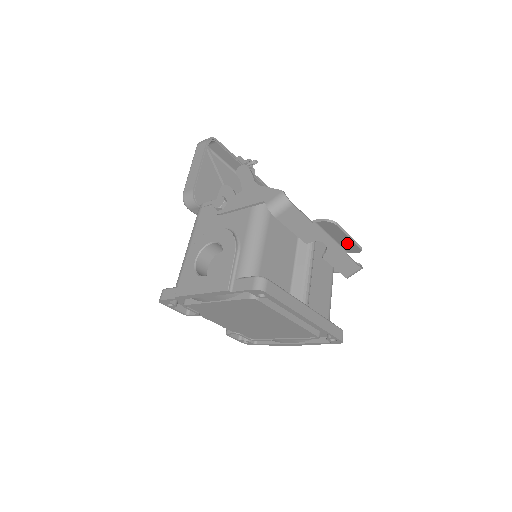
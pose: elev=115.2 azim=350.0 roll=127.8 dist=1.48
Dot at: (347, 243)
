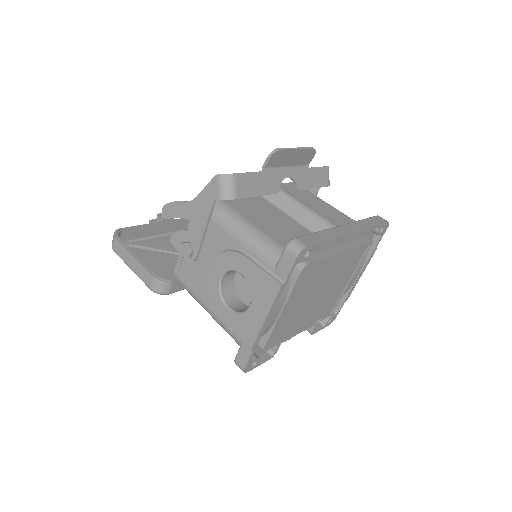
Dot at: (300, 157)
